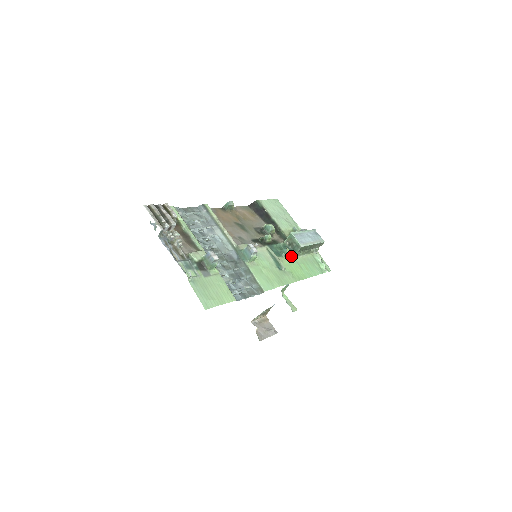
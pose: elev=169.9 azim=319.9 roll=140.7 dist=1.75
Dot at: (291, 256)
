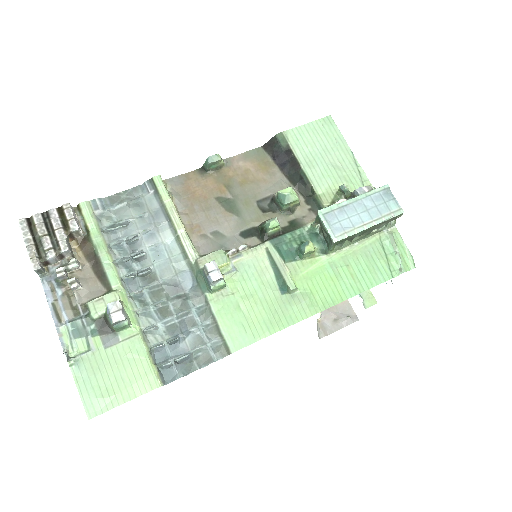
Dot at: (321, 253)
